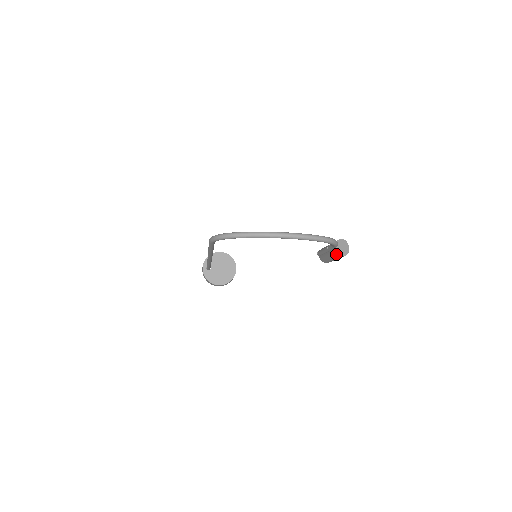
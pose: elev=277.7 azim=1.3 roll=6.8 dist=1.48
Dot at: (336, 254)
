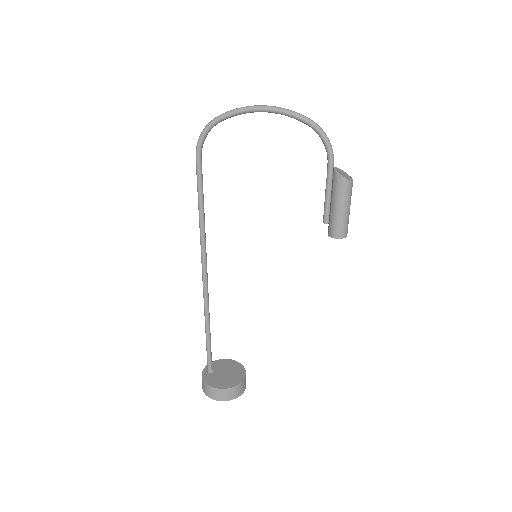
Dot at: (336, 178)
